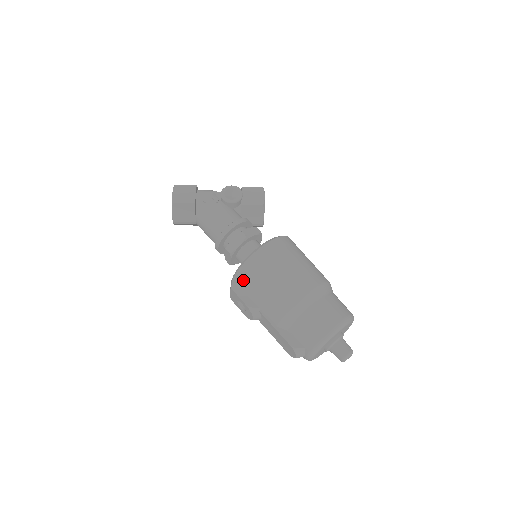
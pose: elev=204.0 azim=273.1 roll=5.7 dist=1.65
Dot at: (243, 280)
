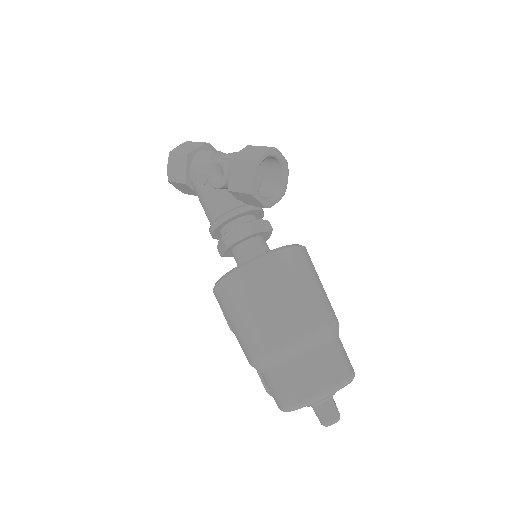
Dot at: occluded
